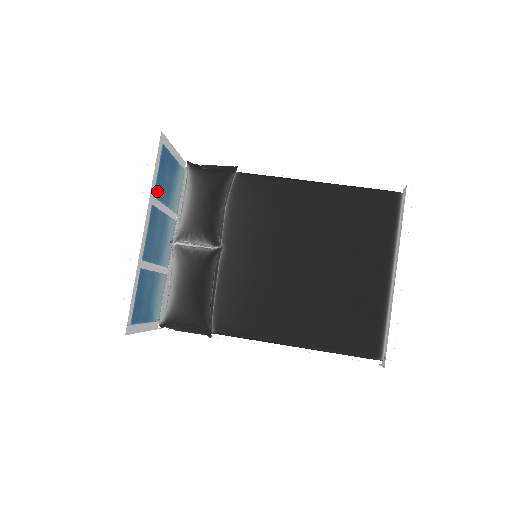
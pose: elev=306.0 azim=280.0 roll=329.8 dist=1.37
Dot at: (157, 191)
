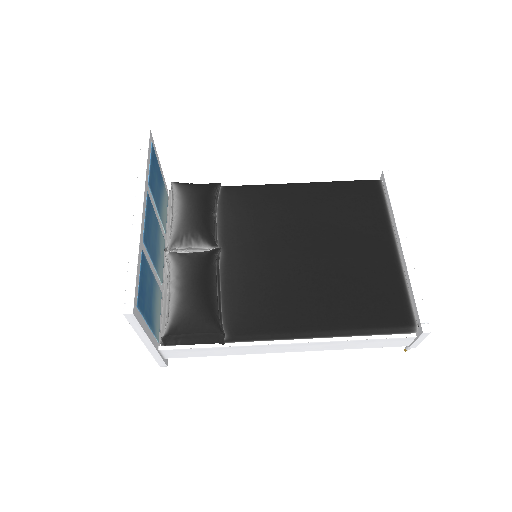
Dot at: (150, 183)
